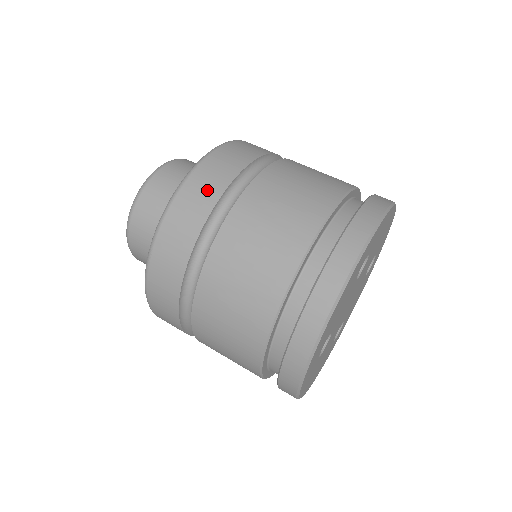
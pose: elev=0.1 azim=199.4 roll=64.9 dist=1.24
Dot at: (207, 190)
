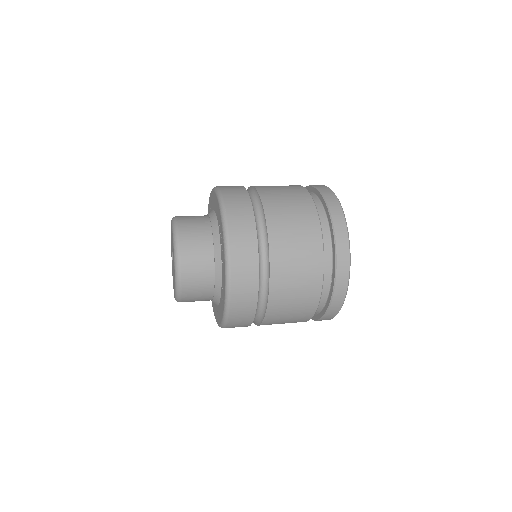
Dot at: (233, 186)
